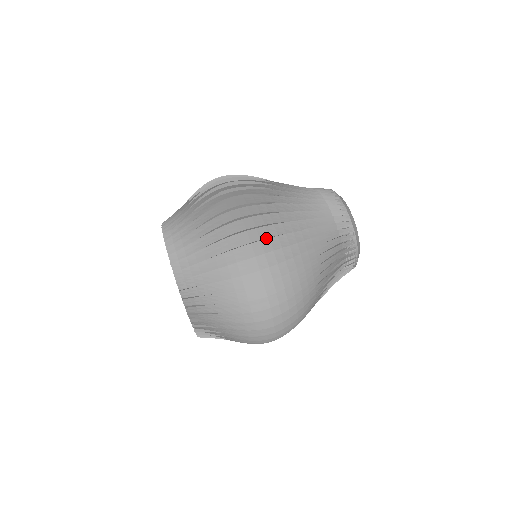
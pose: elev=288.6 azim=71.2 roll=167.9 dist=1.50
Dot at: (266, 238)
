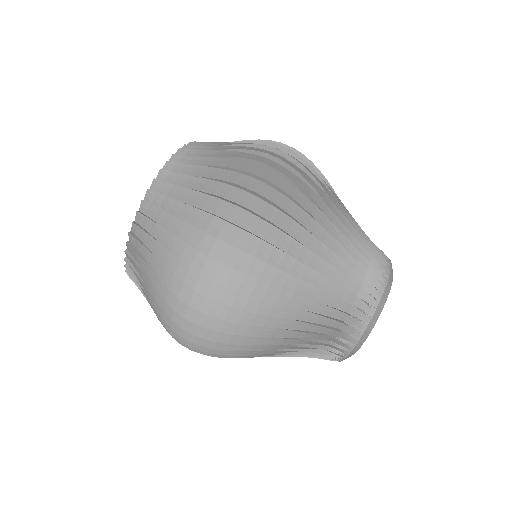
Dot at: (291, 181)
